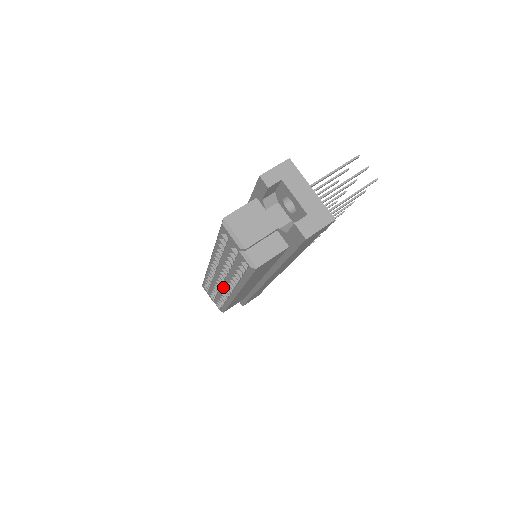
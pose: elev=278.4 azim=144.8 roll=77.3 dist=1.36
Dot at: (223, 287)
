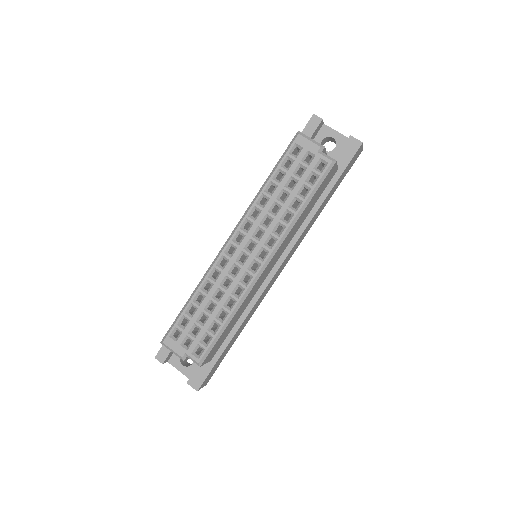
Dot at: (244, 269)
